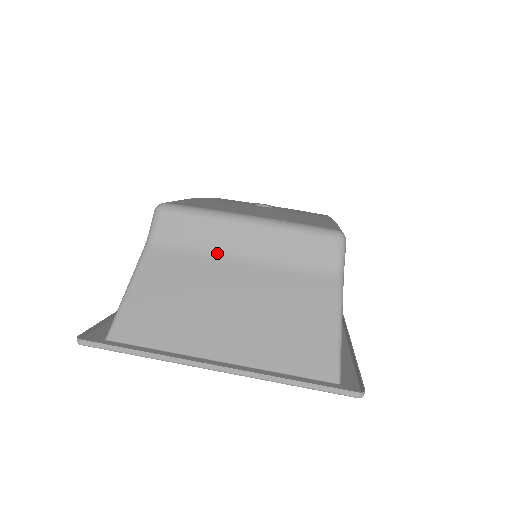
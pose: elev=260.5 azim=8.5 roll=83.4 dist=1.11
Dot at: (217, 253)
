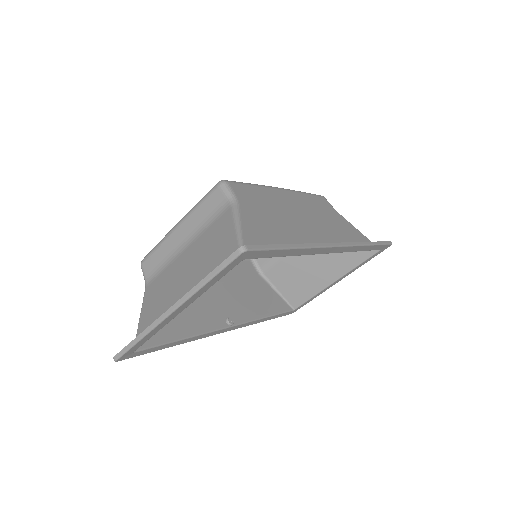
Dot at: (173, 258)
